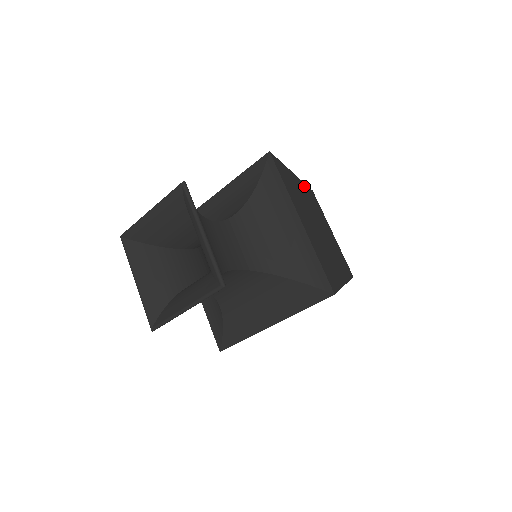
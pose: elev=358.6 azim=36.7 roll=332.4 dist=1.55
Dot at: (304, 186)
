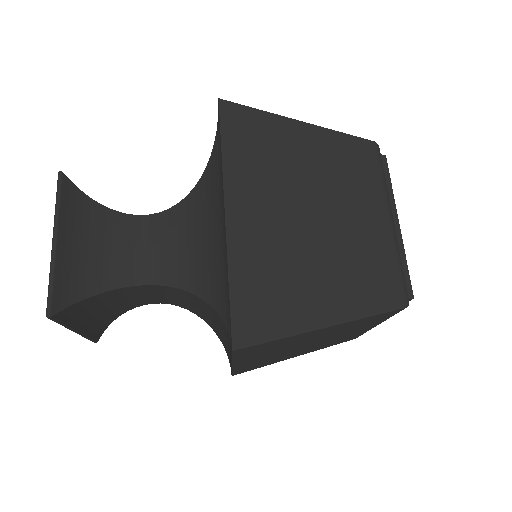
Dot at: (333, 139)
